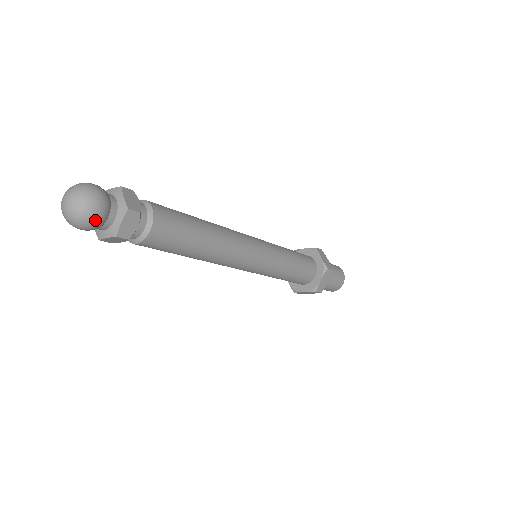
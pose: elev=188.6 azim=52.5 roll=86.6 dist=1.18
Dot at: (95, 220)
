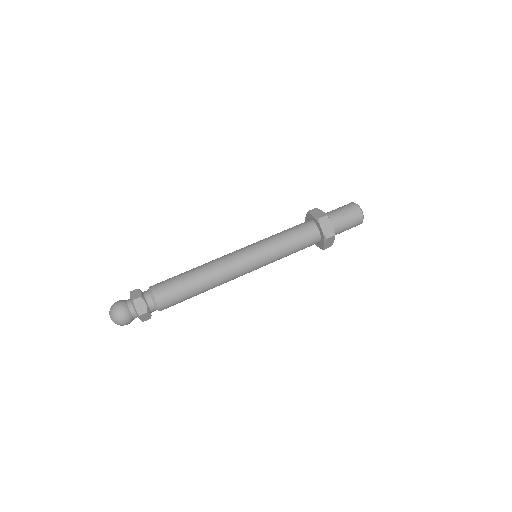
Dot at: (127, 324)
